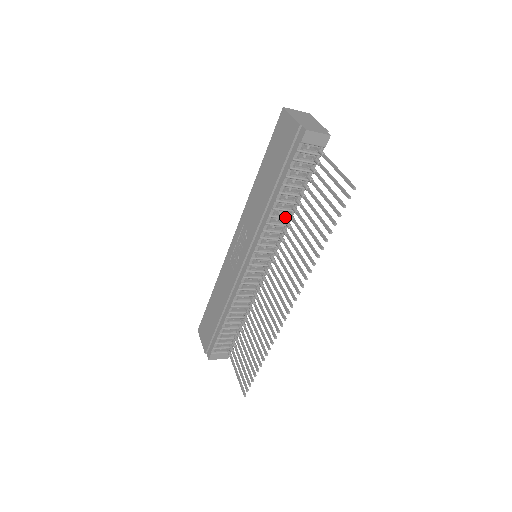
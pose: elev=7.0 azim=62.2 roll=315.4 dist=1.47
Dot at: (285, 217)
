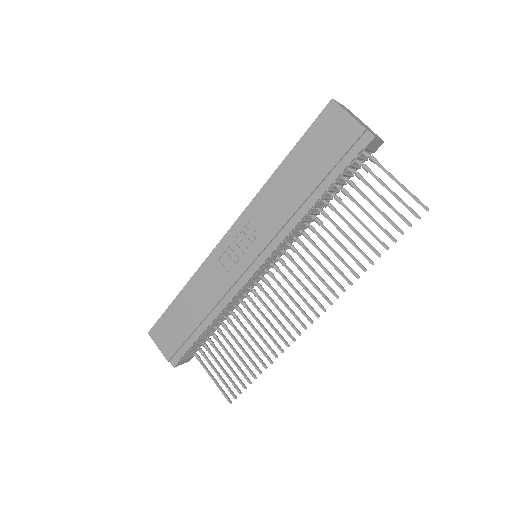
Dot at: (310, 220)
